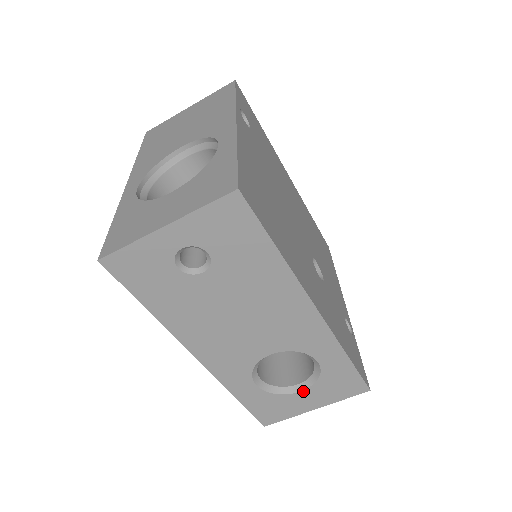
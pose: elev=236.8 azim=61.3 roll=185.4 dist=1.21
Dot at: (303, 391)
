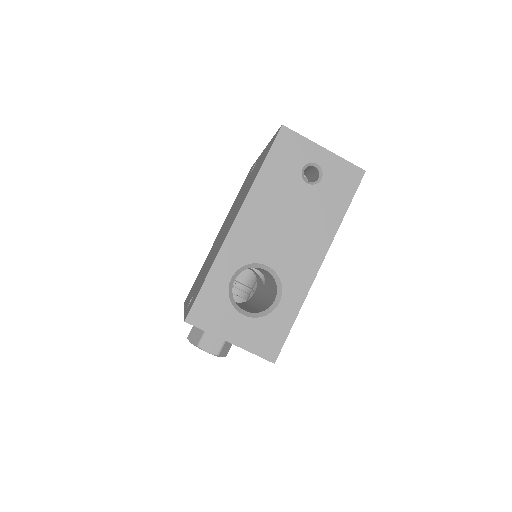
Dot at: (245, 317)
